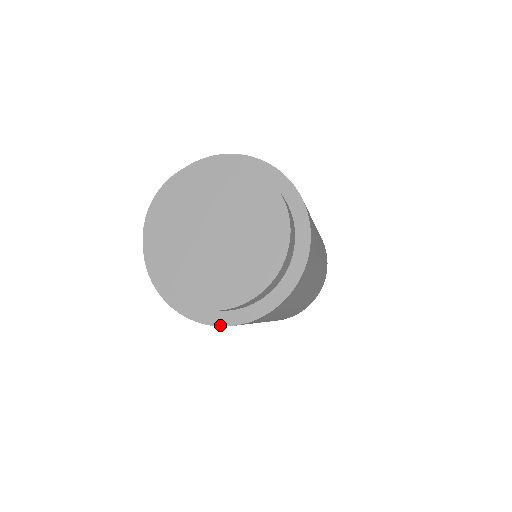
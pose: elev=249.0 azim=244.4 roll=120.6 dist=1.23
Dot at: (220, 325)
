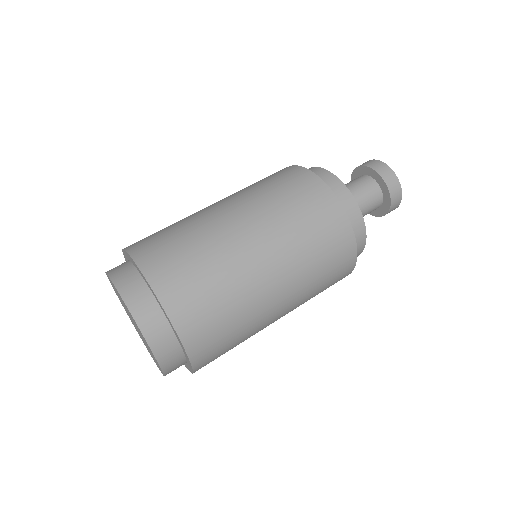
Dot at: (187, 368)
